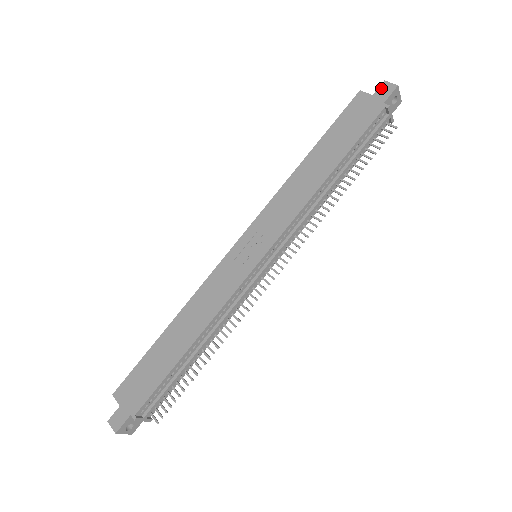
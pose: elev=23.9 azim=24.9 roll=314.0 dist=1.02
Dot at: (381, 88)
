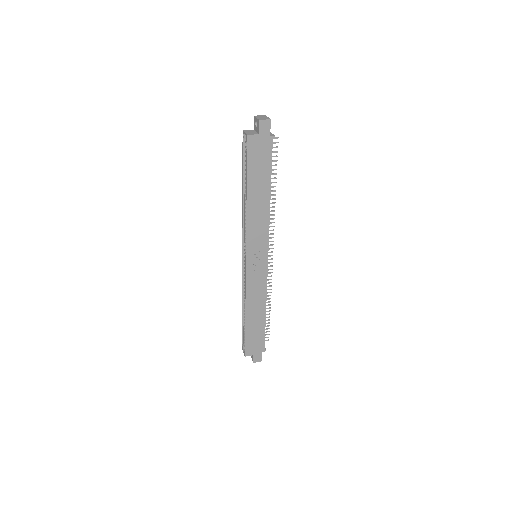
Dot at: (261, 127)
